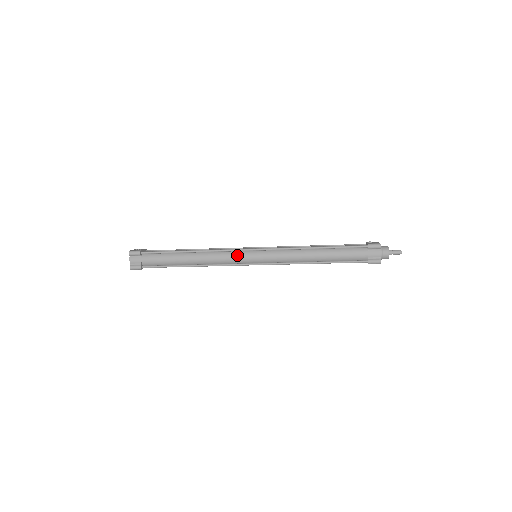
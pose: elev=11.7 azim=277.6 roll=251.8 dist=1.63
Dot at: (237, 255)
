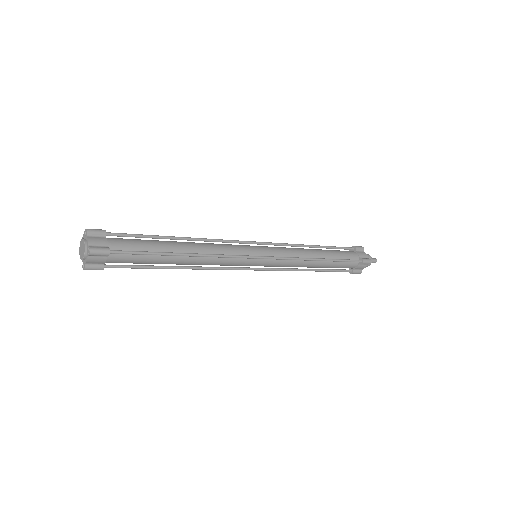
Dot at: (240, 246)
